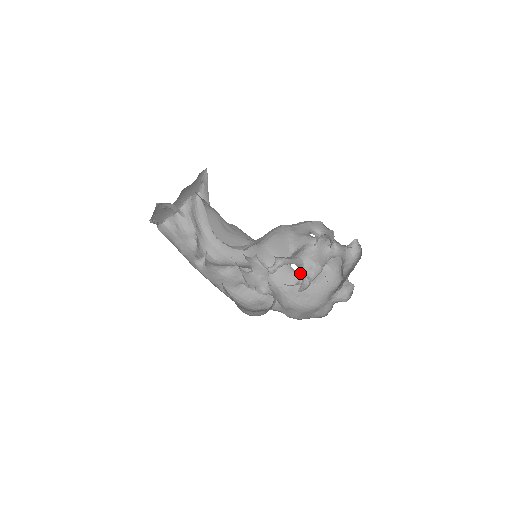
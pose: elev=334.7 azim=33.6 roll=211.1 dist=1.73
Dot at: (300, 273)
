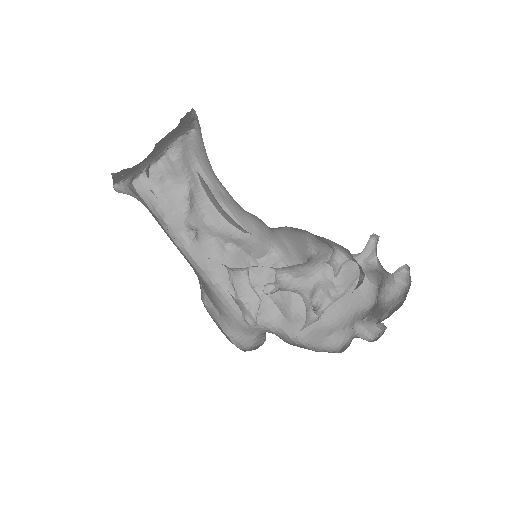
Dot at: occluded
